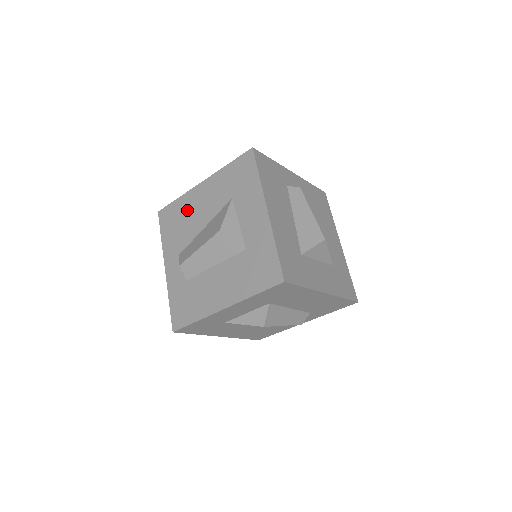
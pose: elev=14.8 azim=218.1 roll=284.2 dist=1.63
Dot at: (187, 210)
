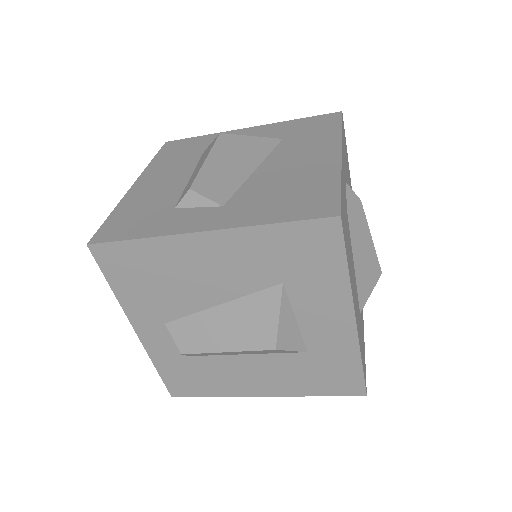
Dot at: (172, 267)
